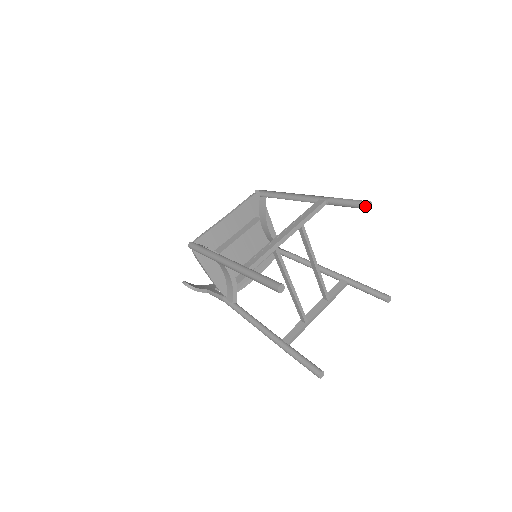
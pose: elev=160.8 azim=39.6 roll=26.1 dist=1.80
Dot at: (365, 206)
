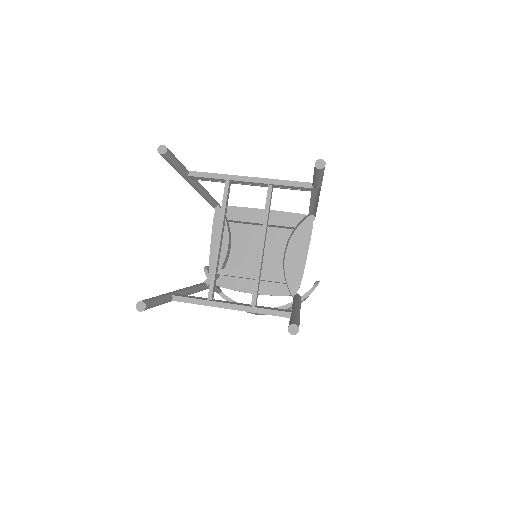
Dot at: (315, 162)
